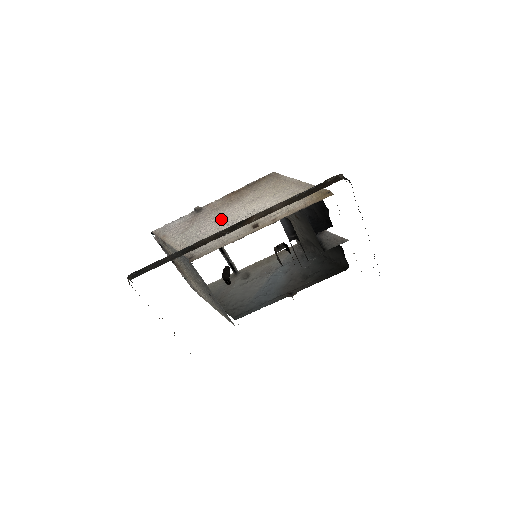
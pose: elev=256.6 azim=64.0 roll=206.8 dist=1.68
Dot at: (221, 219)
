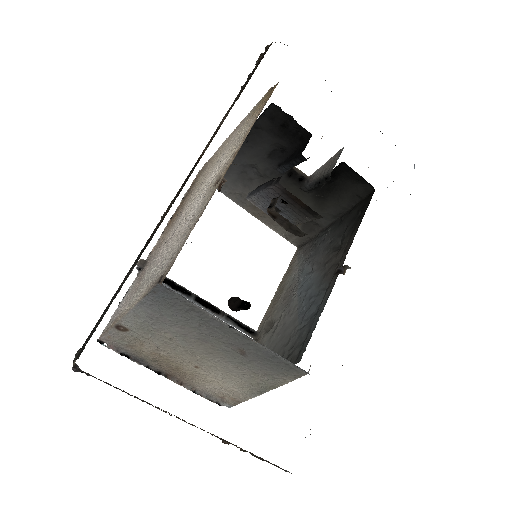
Dot at: (174, 232)
